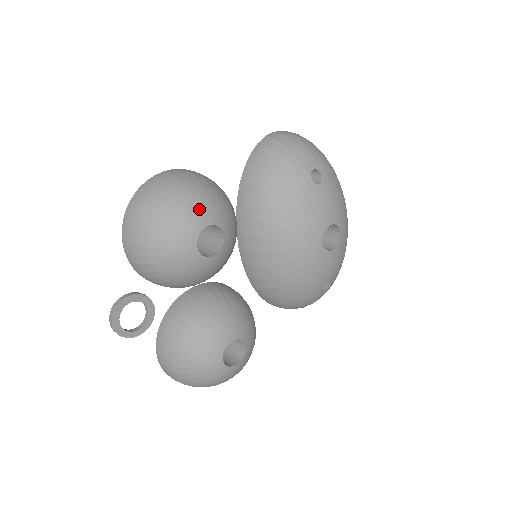
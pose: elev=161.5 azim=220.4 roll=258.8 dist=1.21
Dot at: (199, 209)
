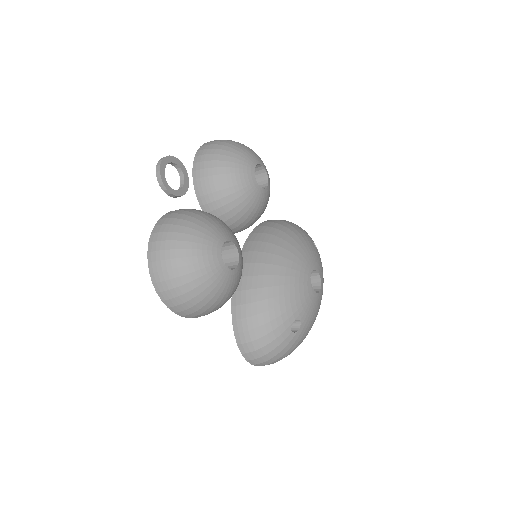
Dot at: occluded
